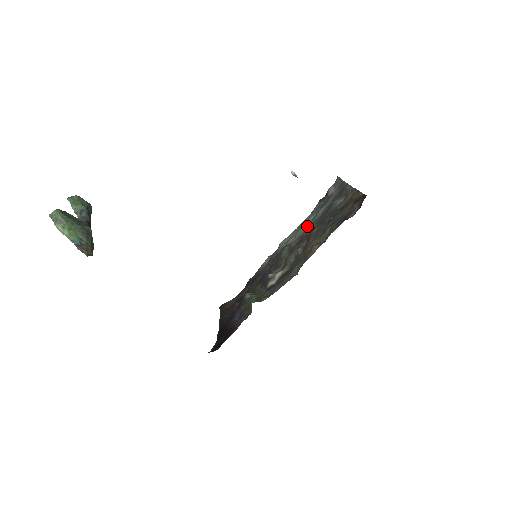
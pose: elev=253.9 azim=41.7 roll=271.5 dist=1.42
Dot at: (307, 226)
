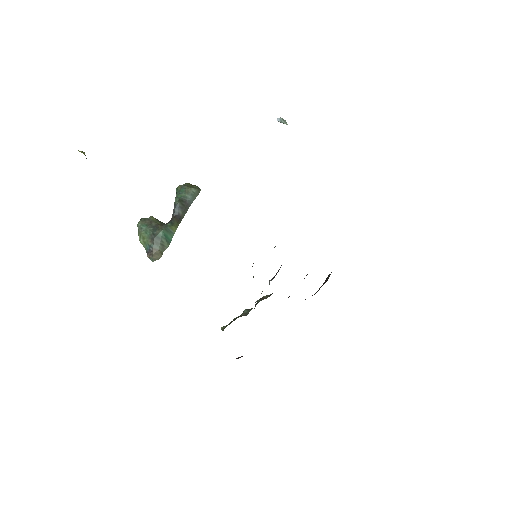
Dot at: occluded
